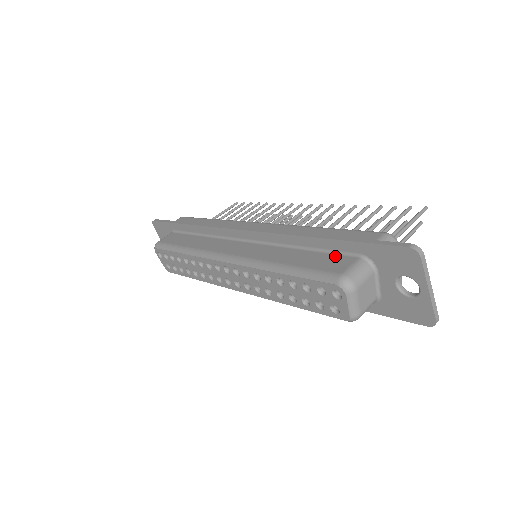
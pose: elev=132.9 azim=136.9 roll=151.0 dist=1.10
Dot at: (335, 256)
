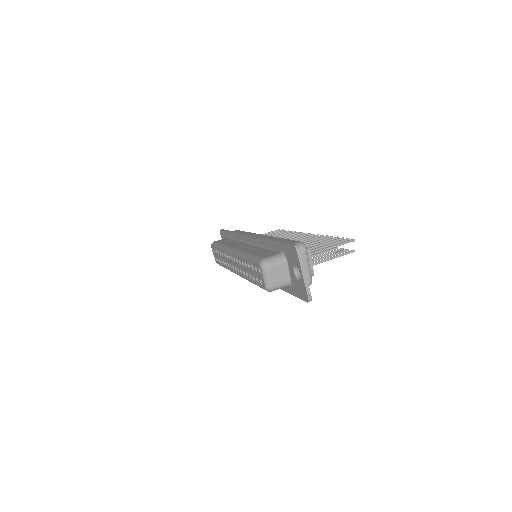
Dot at: (273, 252)
